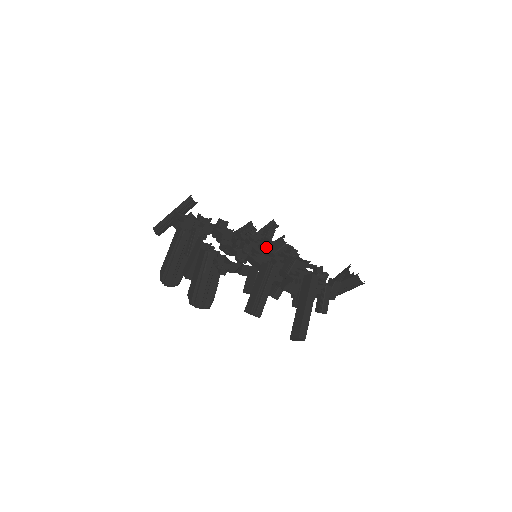
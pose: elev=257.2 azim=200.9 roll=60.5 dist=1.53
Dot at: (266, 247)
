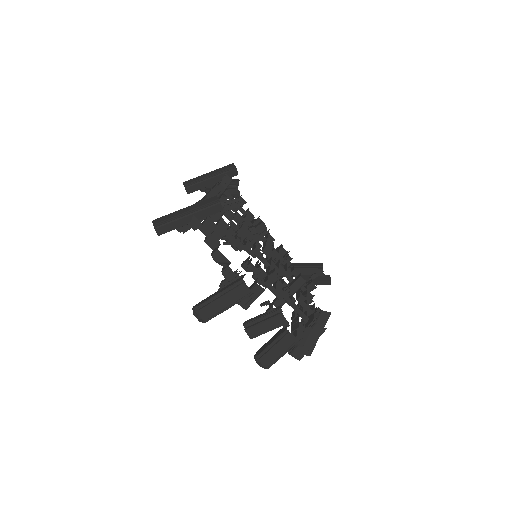
Dot at: (254, 234)
